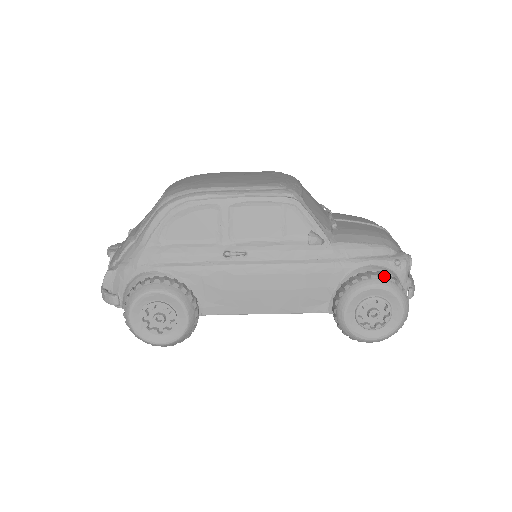
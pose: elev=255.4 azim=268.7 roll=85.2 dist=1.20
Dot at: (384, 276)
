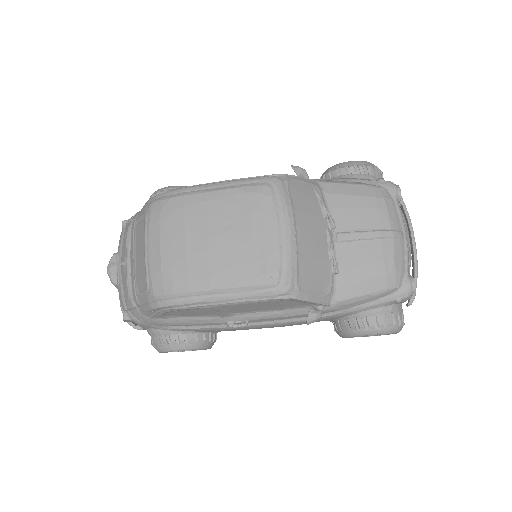
Dot at: (382, 325)
